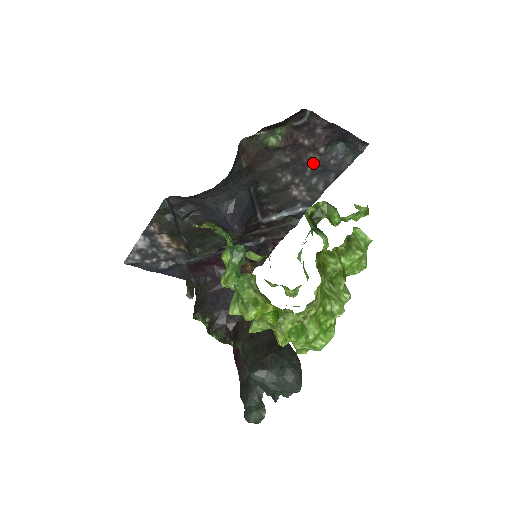
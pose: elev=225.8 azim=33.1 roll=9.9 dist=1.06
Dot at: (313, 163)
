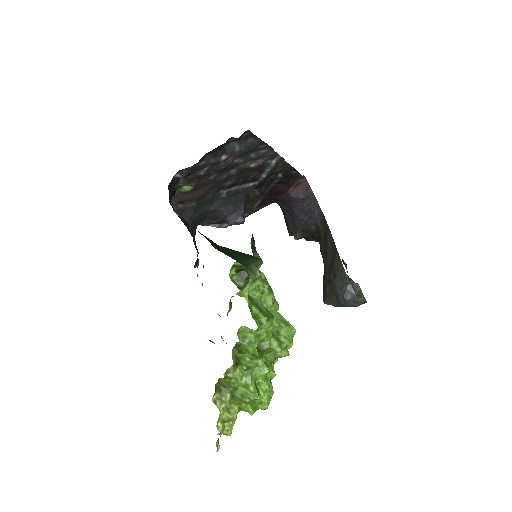
Dot at: (234, 158)
